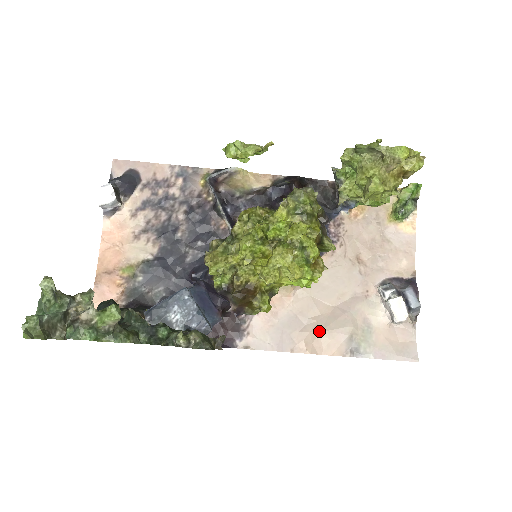
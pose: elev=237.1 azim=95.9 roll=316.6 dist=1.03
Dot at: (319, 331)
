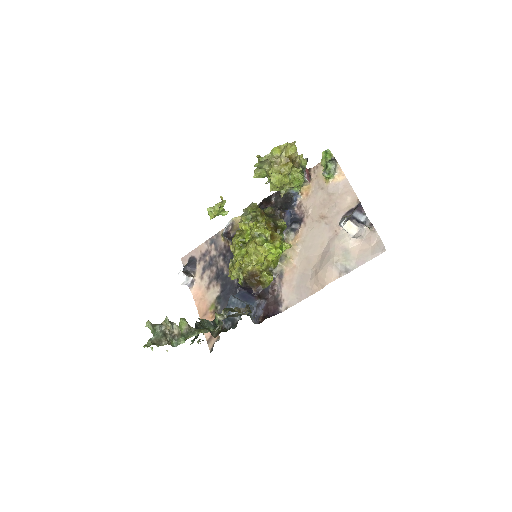
Dot at: (318, 273)
